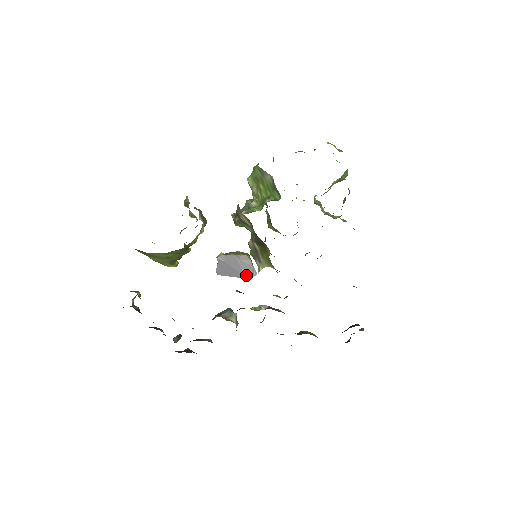
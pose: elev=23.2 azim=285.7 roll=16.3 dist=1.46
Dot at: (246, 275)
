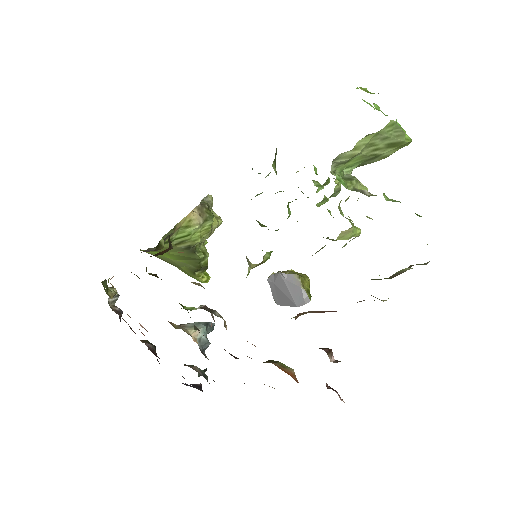
Dot at: (297, 302)
